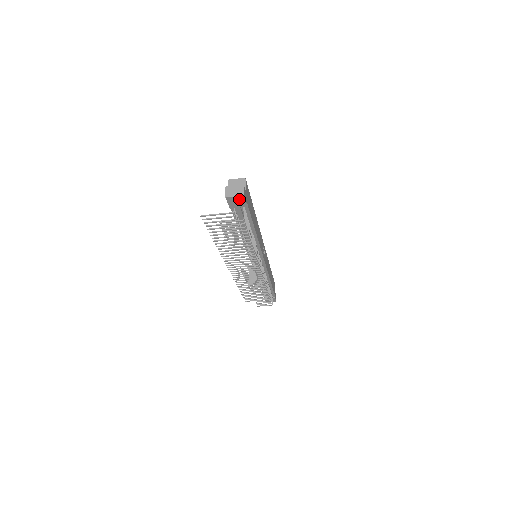
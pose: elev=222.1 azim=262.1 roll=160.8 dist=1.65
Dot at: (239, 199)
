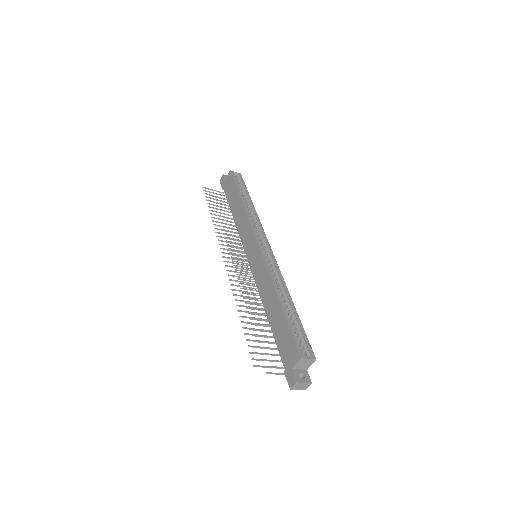
Dot at: occluded
